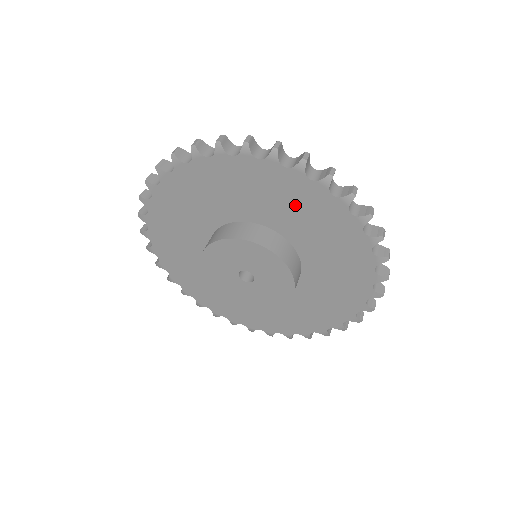
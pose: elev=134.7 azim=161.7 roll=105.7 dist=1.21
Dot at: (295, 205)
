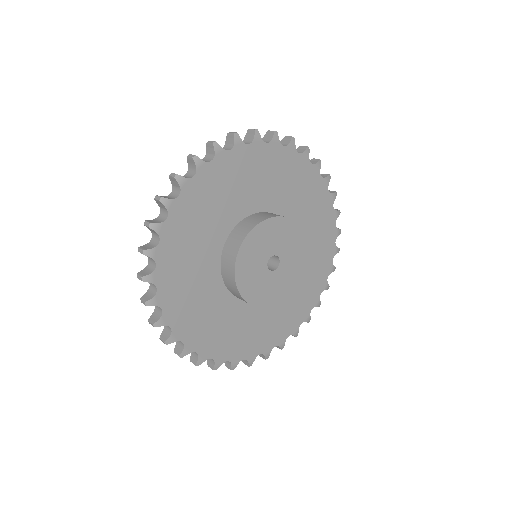
Dot at: (312, 209)
